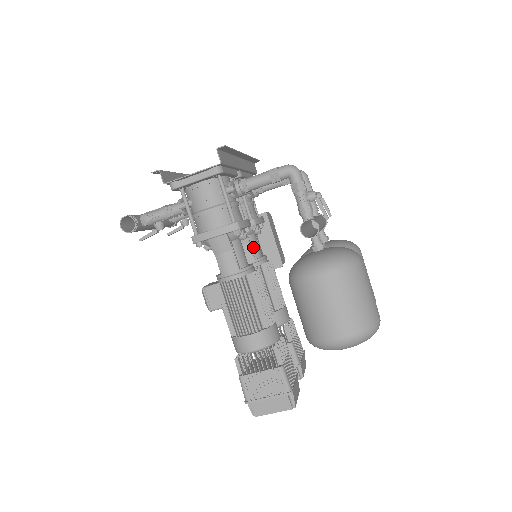
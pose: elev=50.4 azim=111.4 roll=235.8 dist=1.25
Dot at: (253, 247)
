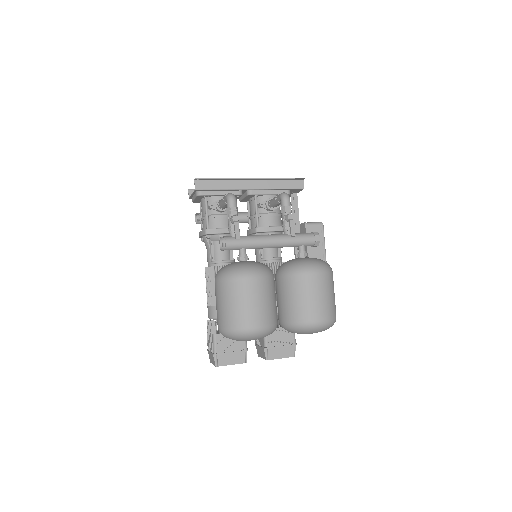
Dot at: (264, 249)
